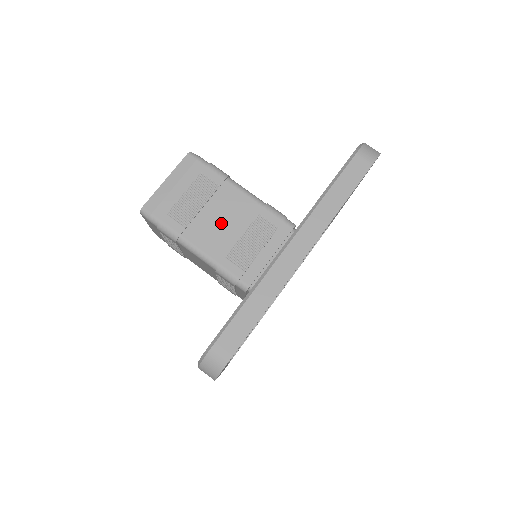
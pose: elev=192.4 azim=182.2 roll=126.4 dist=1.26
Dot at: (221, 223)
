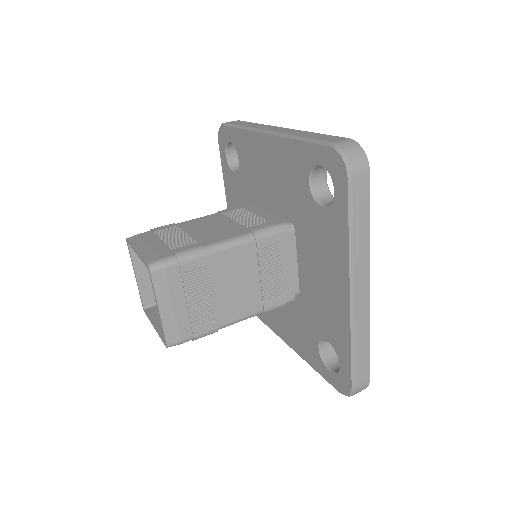
Dot at: (237, 287)
